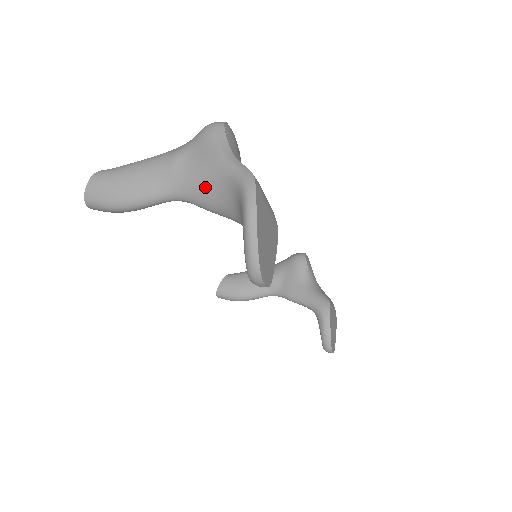
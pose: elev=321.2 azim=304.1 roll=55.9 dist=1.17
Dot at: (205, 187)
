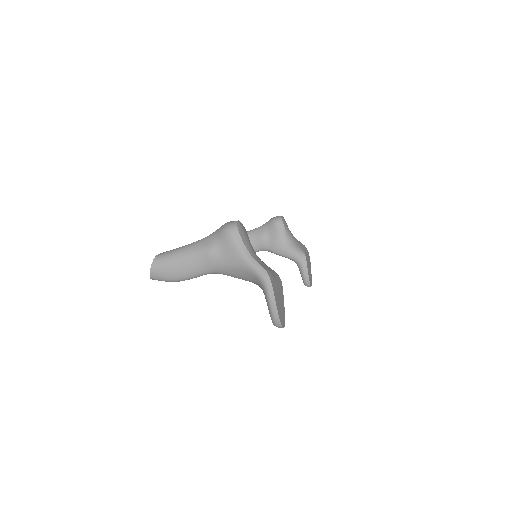
Dot at: (235, 272)
